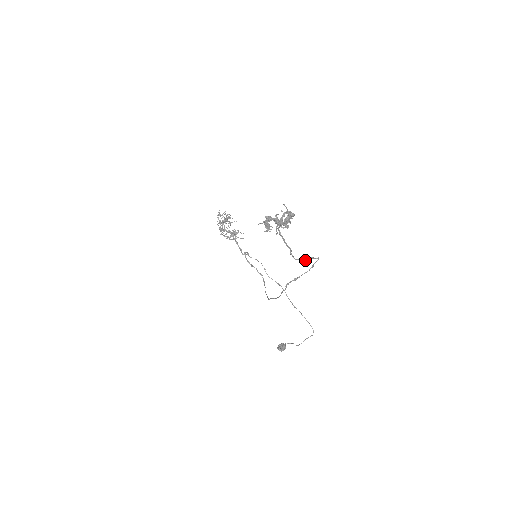
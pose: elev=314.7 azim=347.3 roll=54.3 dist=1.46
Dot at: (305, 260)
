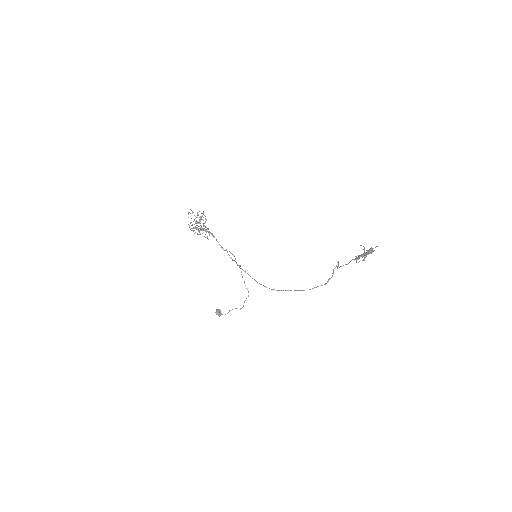
Dot at: (337, 266)
